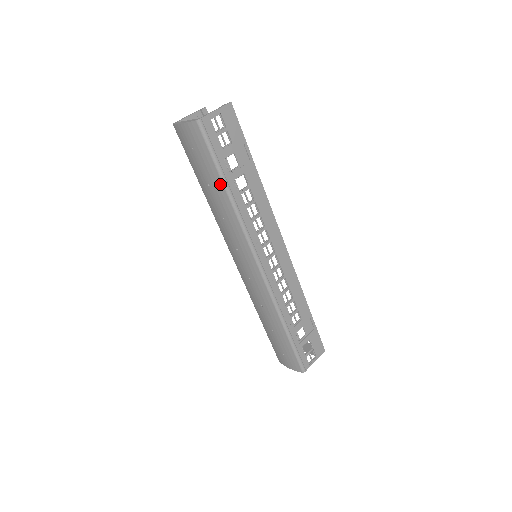
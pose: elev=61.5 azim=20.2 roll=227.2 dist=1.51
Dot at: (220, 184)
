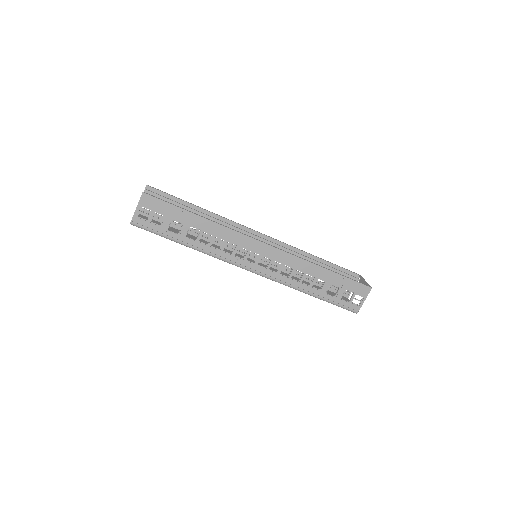
Dot at: occluded
